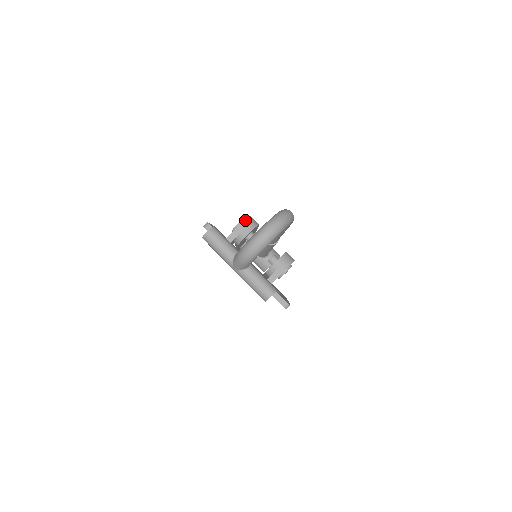
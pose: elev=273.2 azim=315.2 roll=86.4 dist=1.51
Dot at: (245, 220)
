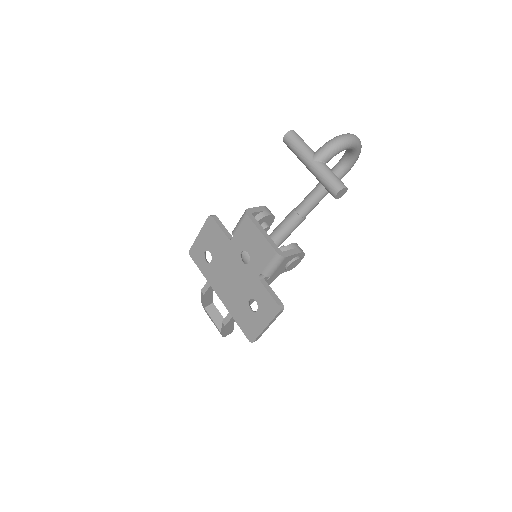
Dot at: occluded
